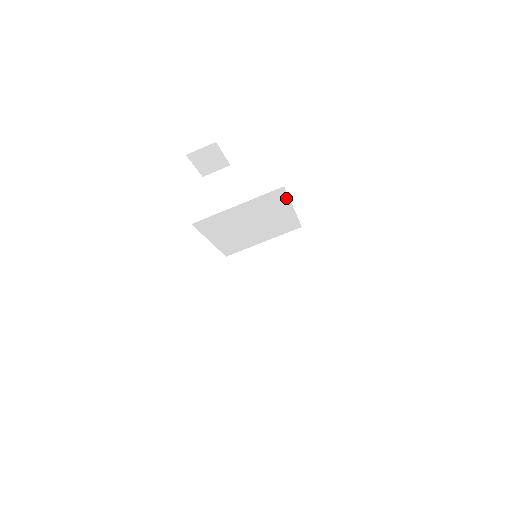
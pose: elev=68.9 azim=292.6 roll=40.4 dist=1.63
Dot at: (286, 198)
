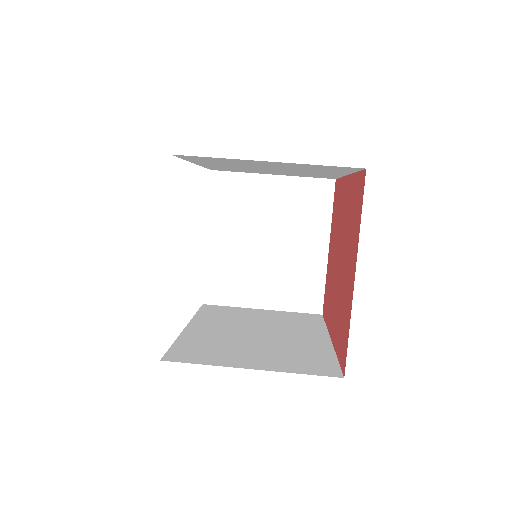
Dot at: (329, 211)
